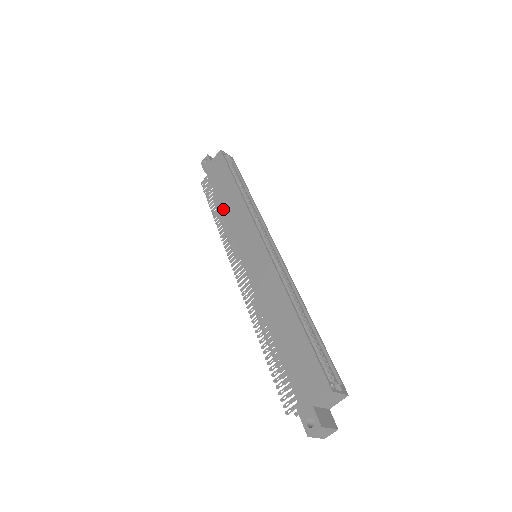
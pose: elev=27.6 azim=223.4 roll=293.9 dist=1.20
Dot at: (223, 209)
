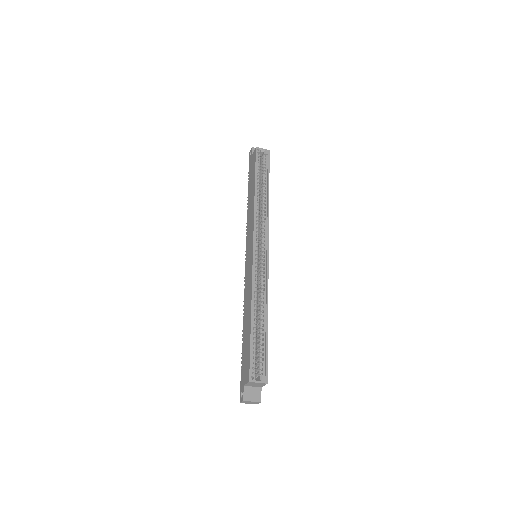
Dot at: (248, 207)
